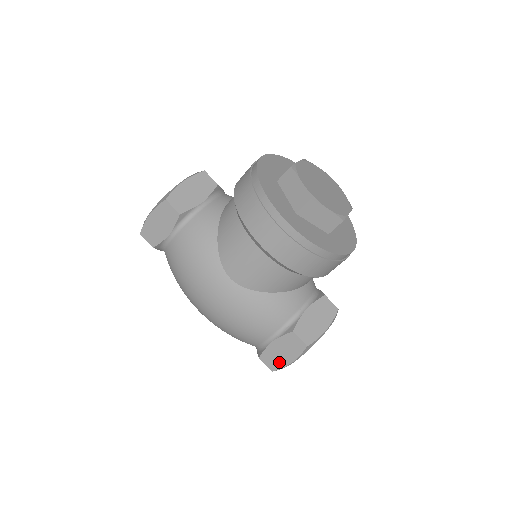
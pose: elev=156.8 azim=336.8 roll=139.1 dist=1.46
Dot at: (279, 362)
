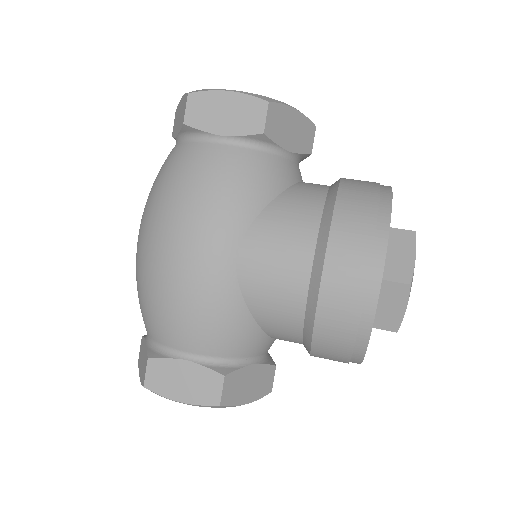
Dot at: (166, 386)
